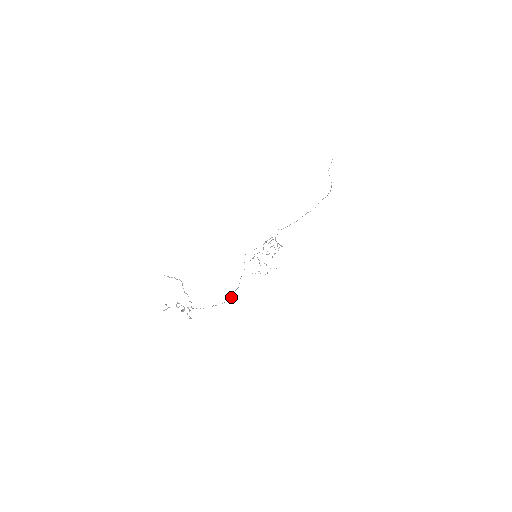
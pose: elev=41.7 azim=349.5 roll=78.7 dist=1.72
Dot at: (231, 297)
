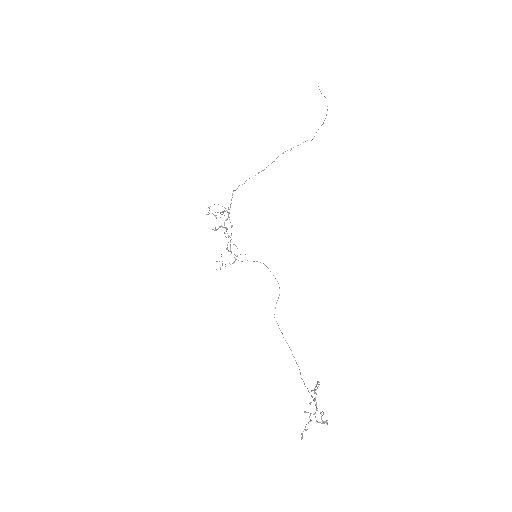
Dot at: occluded
